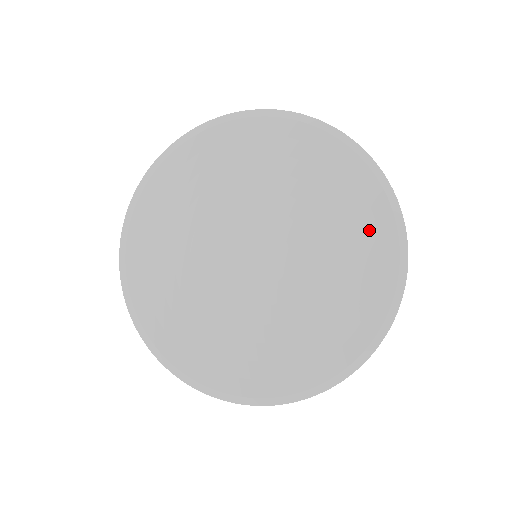
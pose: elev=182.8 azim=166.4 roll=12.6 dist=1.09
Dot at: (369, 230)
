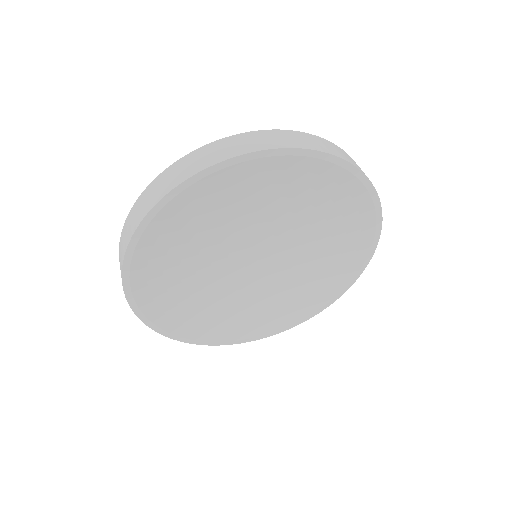
Dot at: (348, 206)
